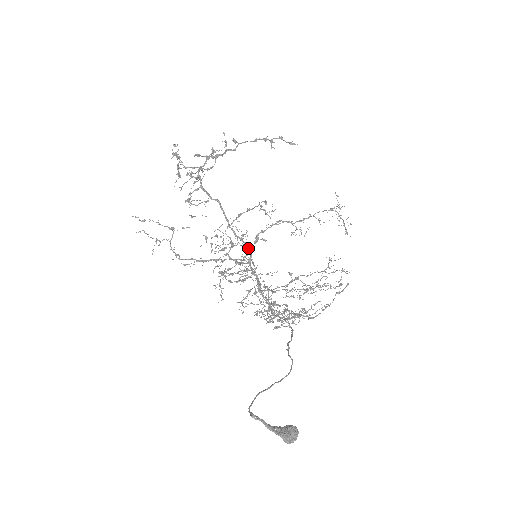
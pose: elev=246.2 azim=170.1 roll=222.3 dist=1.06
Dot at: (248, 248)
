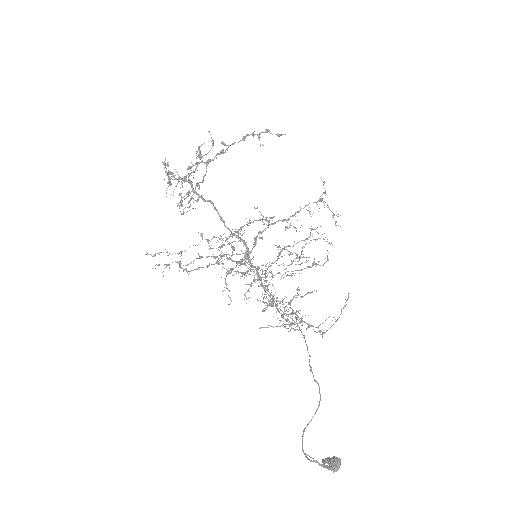
Dot at: (249, 251)
